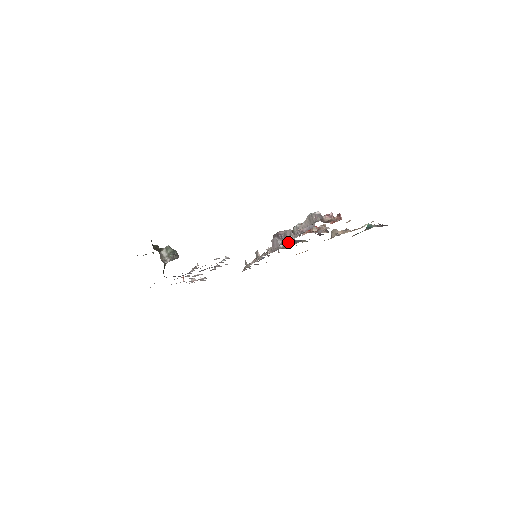
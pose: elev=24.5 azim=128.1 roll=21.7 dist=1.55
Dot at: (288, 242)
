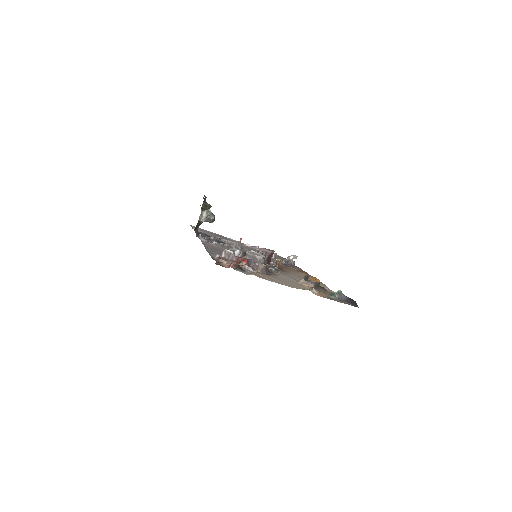
Dot at: occluded
